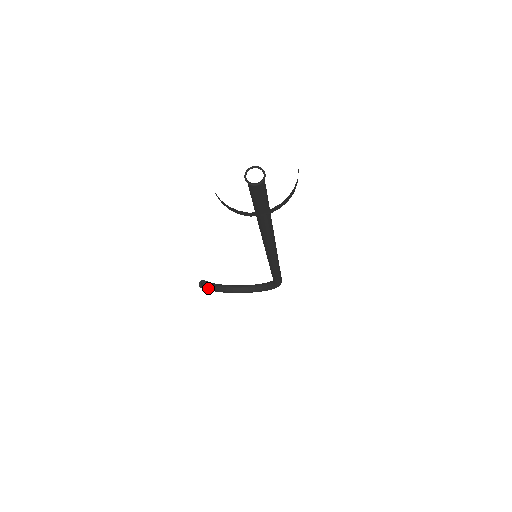
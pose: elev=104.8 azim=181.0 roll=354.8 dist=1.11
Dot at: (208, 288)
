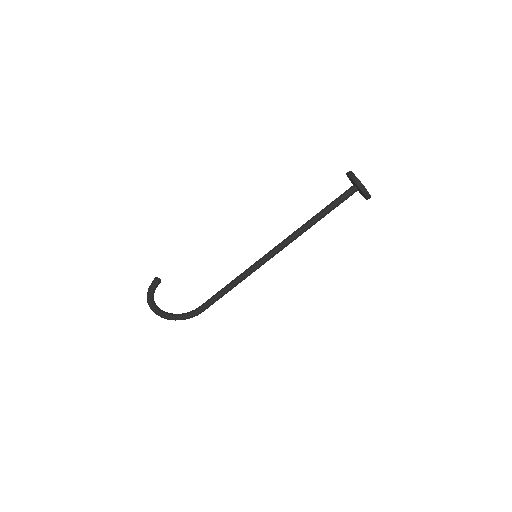
Dot at: (156, 287)
